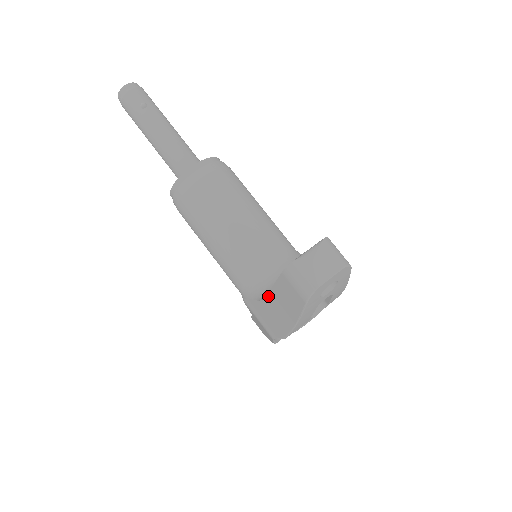
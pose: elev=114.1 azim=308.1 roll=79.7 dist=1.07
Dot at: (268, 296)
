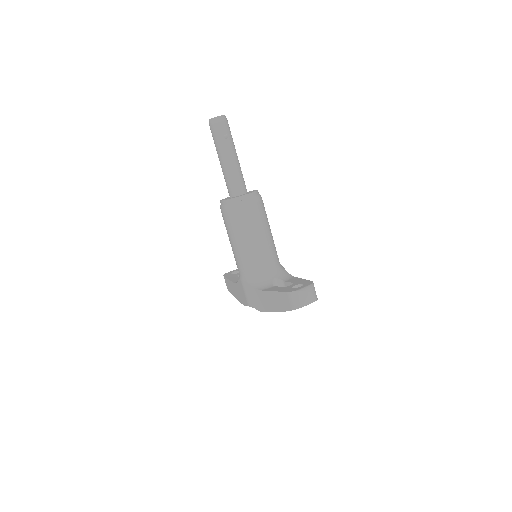
Dot at: (266, 292)
